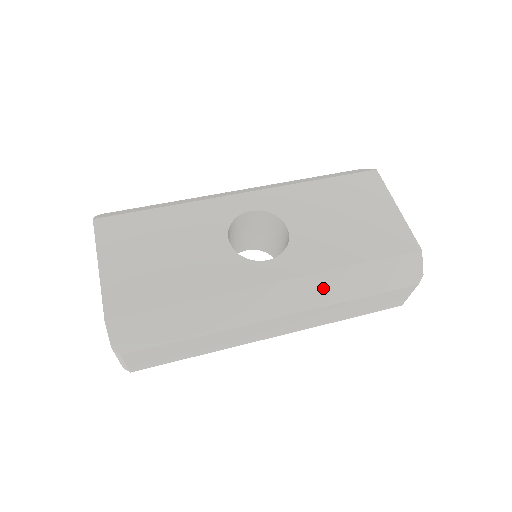
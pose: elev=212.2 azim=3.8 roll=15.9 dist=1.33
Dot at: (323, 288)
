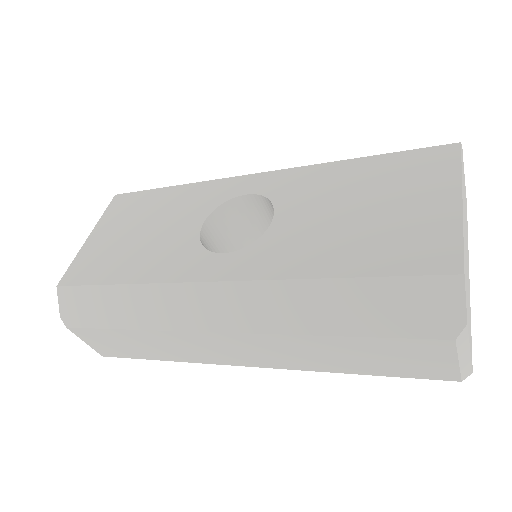
Dot at: (277, 305)
